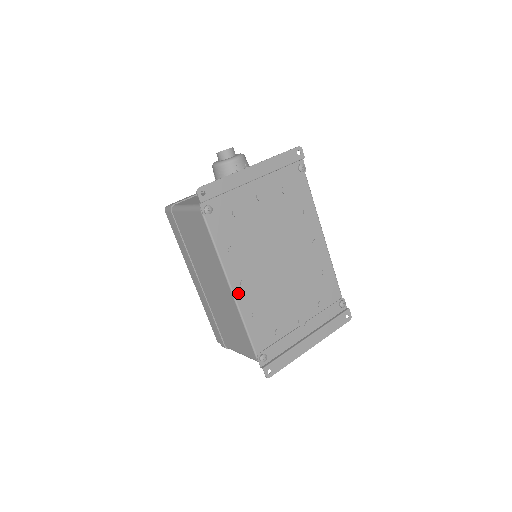
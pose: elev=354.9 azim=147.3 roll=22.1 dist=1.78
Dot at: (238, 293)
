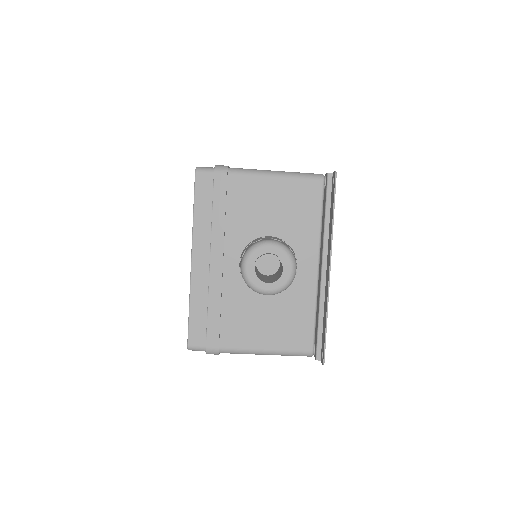
Dot at: occluded
